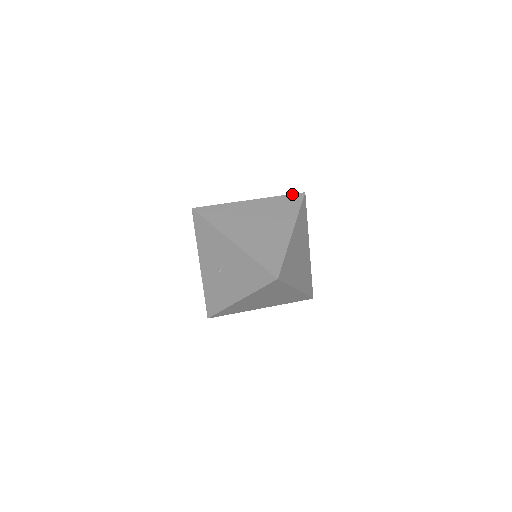
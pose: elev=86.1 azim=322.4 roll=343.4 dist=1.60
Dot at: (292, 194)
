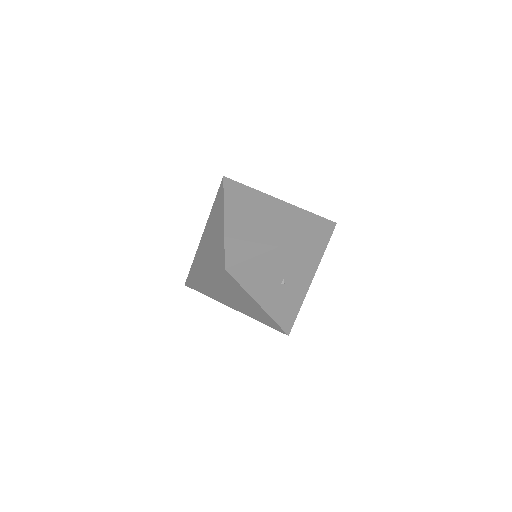
Dot at: (224, 185)
